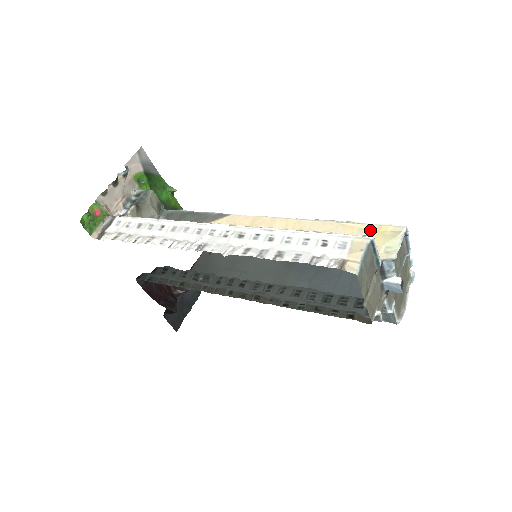
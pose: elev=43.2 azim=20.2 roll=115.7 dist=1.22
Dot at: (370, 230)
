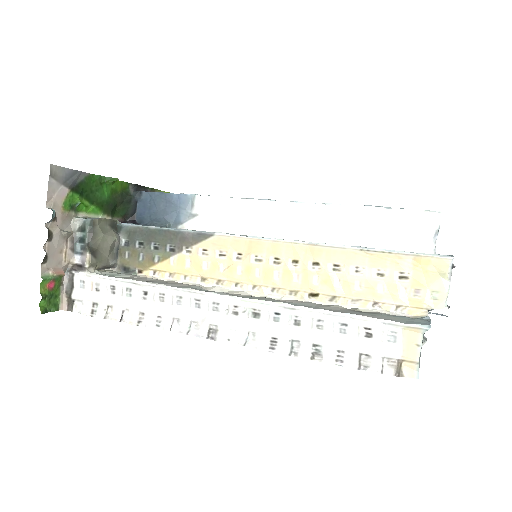
Dot at: (407, 263)
